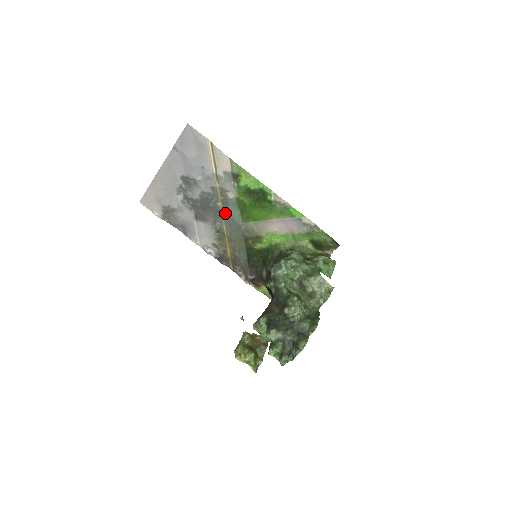
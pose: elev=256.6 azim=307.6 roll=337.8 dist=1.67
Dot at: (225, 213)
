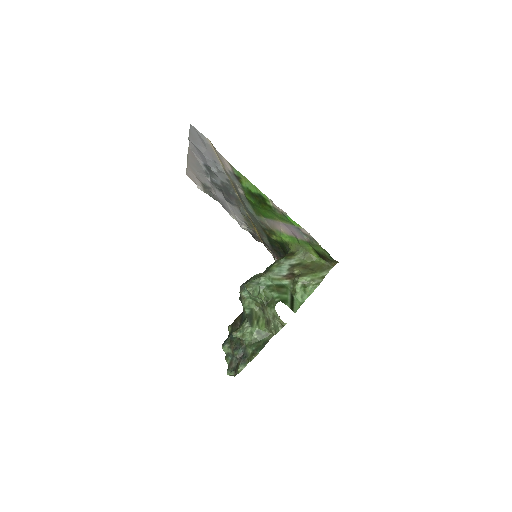
Dot at: (243, 203)
